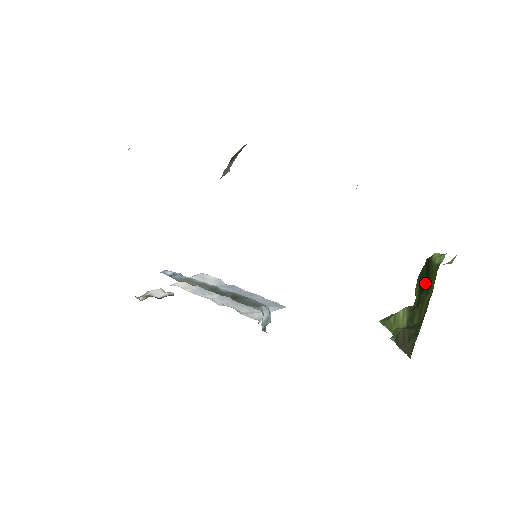
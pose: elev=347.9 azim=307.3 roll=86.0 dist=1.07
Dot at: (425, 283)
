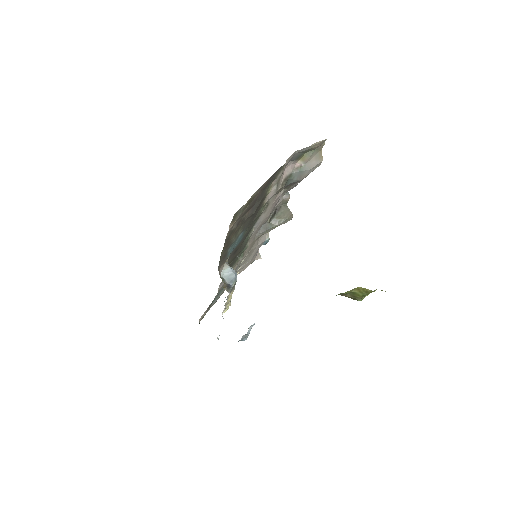
Dot at: occluded
